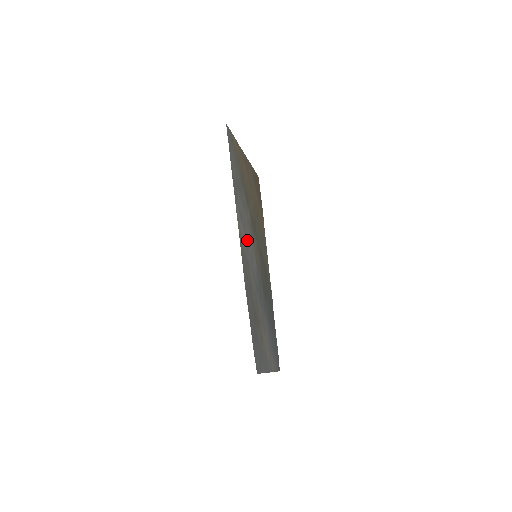
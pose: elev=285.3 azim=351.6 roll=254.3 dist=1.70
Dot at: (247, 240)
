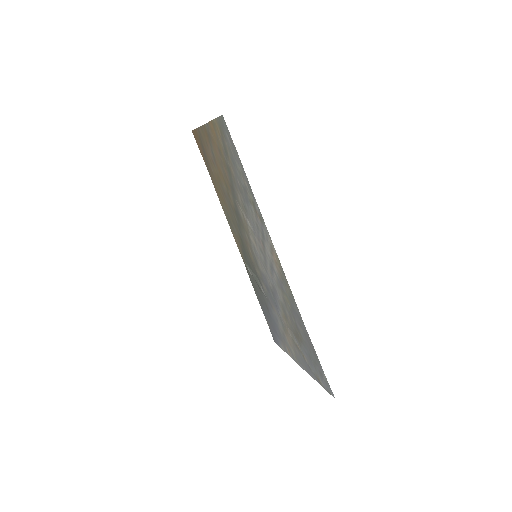
Dot at: (263, 253)
